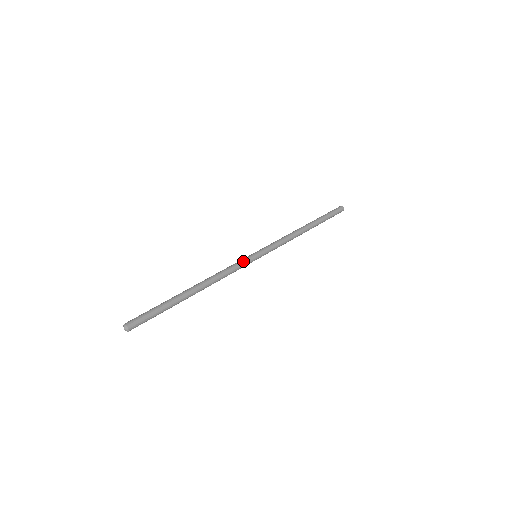
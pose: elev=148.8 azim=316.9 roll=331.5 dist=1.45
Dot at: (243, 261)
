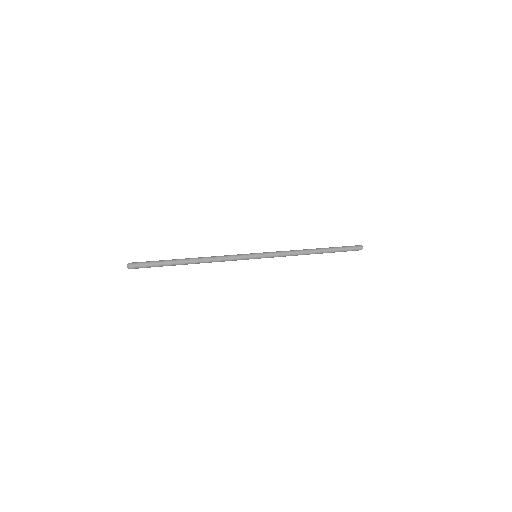
Dot at: (241, 255)
